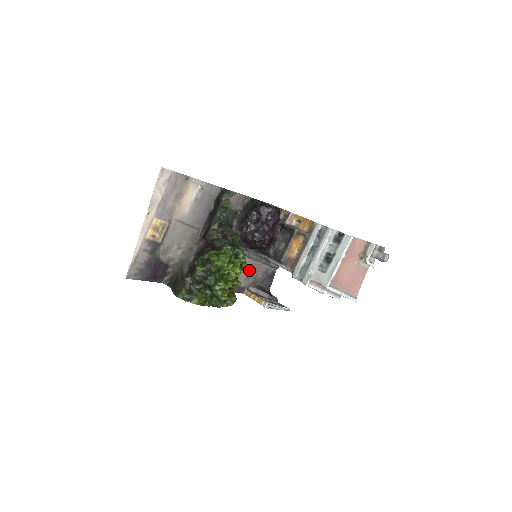
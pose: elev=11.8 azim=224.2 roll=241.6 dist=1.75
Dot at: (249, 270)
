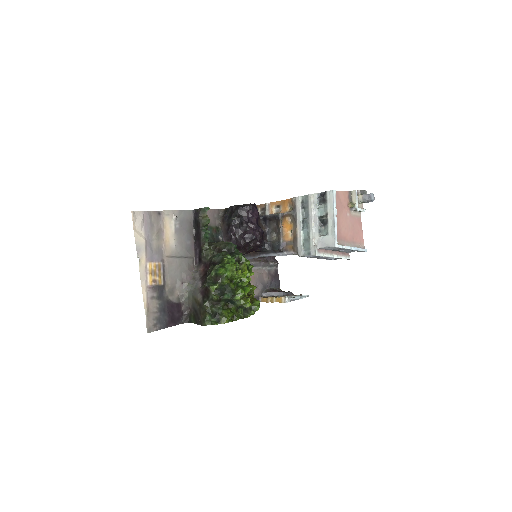
Dot at: (254, 278)
